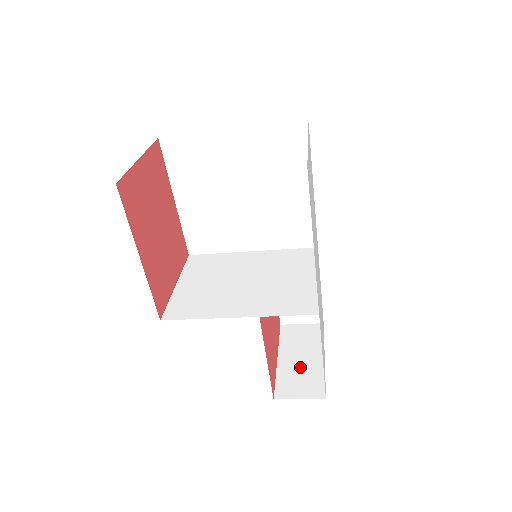
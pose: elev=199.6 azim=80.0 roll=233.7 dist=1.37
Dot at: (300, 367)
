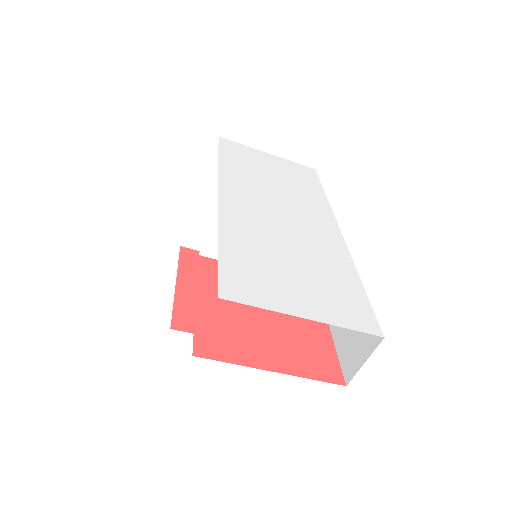
Dot at: occluded
